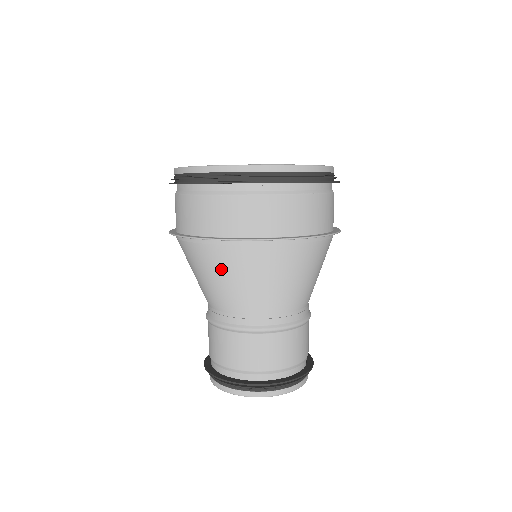
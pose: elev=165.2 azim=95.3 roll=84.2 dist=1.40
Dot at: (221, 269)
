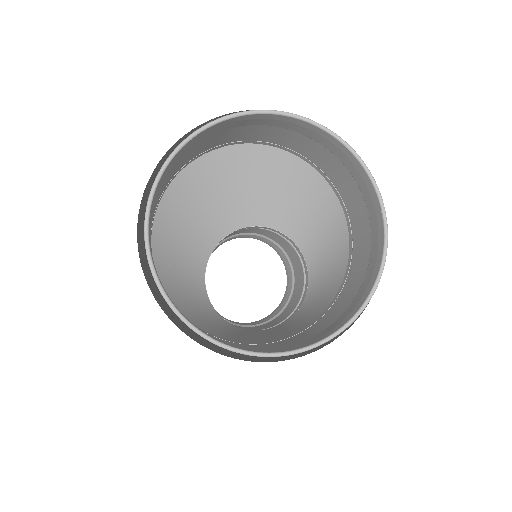
Dot at: (249, 339)
